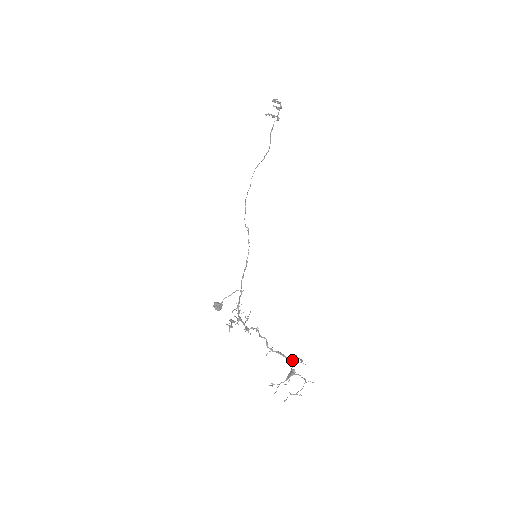
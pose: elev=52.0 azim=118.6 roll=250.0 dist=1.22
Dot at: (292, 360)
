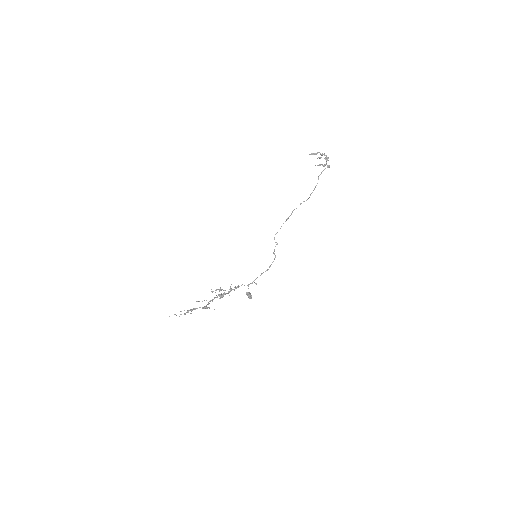
Dot at: (204, 306)
